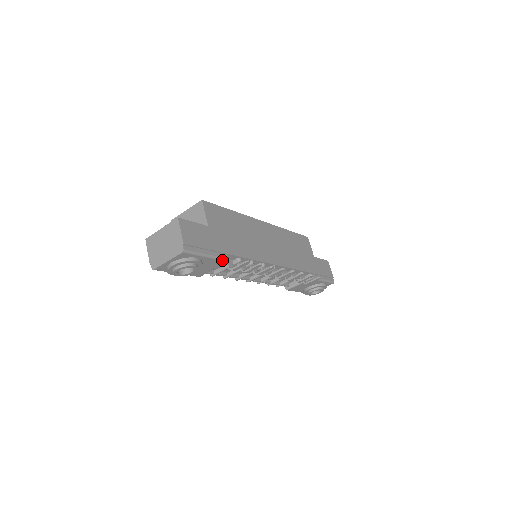
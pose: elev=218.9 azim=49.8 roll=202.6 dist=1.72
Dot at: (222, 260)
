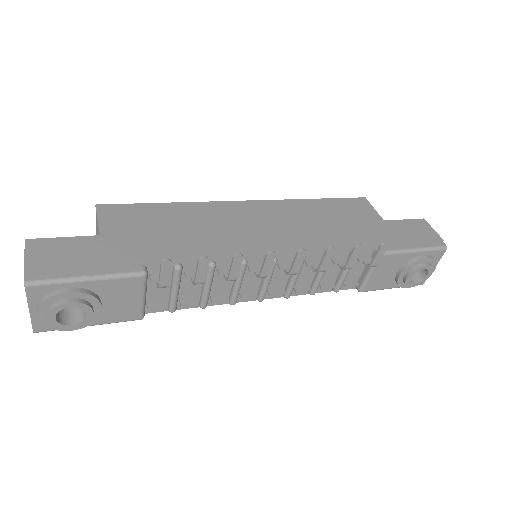
Dot at: (130, 277)
